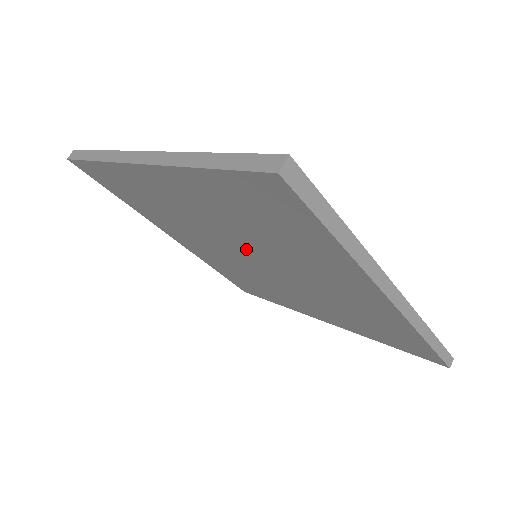
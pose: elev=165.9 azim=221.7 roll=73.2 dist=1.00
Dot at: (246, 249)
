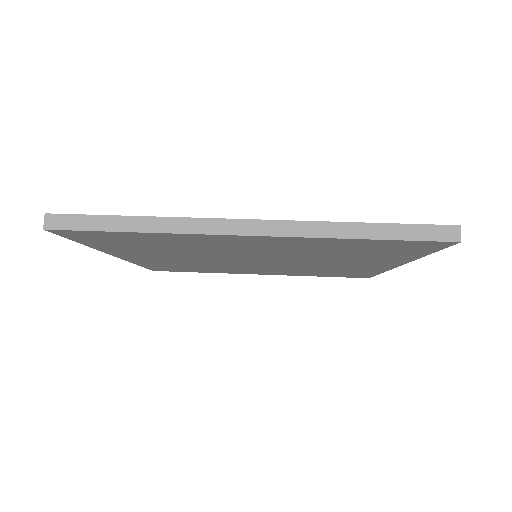
Dot at: (269, 258)
